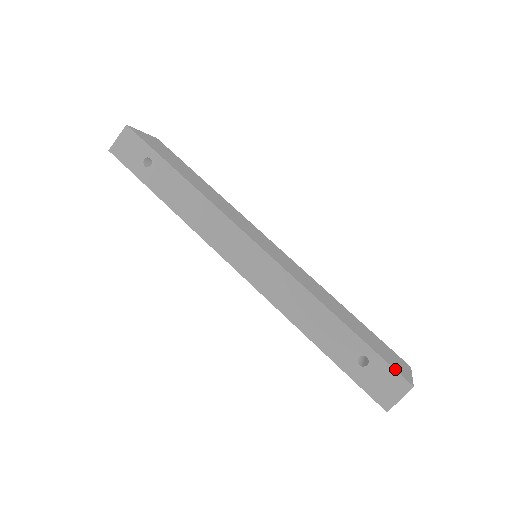
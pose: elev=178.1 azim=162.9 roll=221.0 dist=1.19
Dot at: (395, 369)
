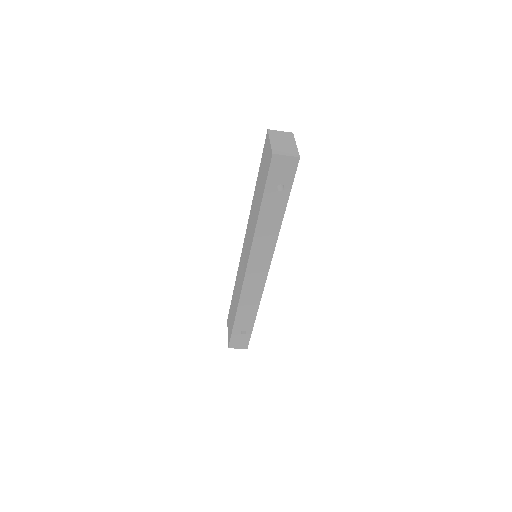
Dot at: occluded
